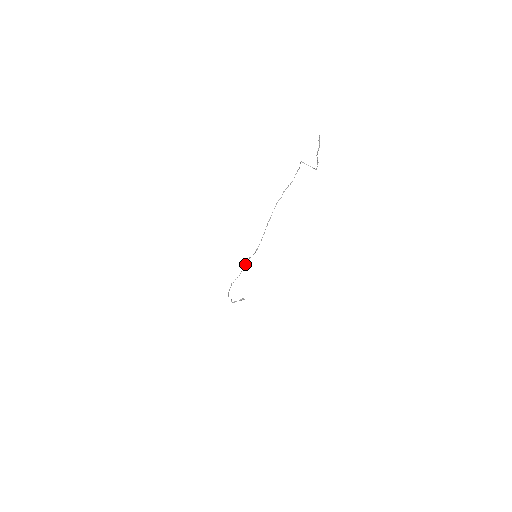
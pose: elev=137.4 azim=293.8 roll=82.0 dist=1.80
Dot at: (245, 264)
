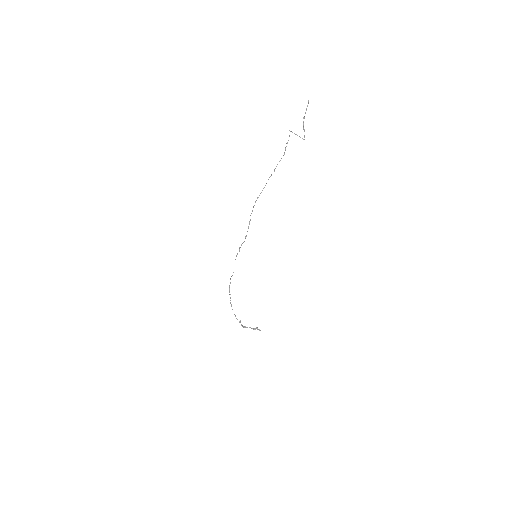
Dot at: (236, 255)
